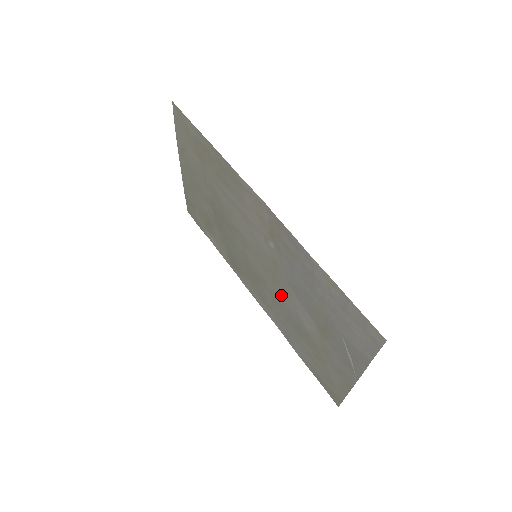
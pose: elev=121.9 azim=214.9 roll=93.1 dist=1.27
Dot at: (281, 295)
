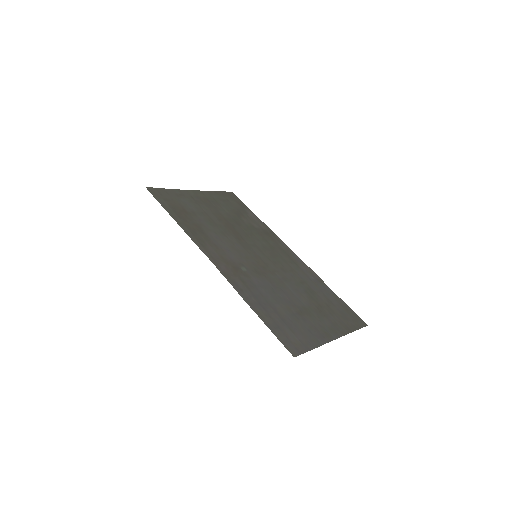
Dot at: (283, 277)
